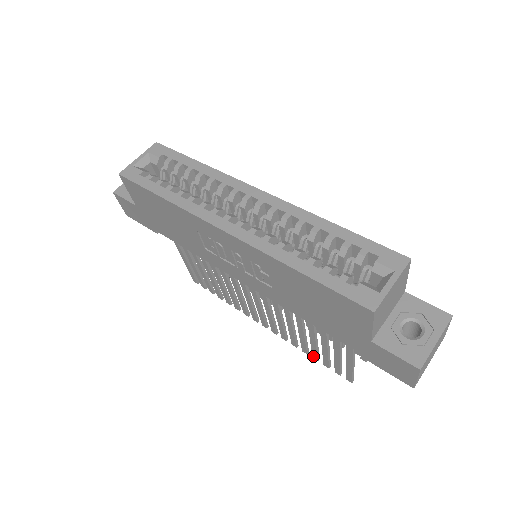
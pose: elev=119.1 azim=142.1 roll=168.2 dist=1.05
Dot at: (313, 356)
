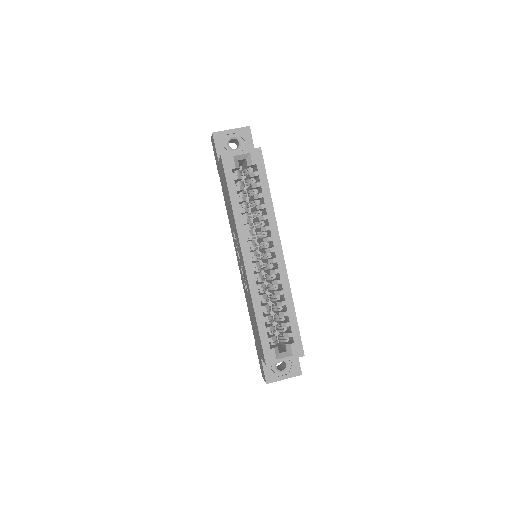
Dot at: occluded
